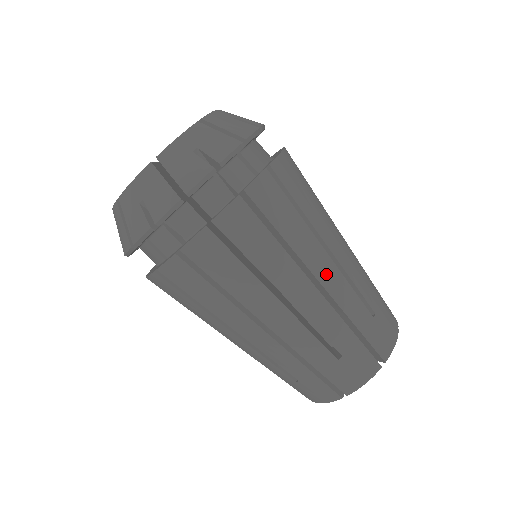
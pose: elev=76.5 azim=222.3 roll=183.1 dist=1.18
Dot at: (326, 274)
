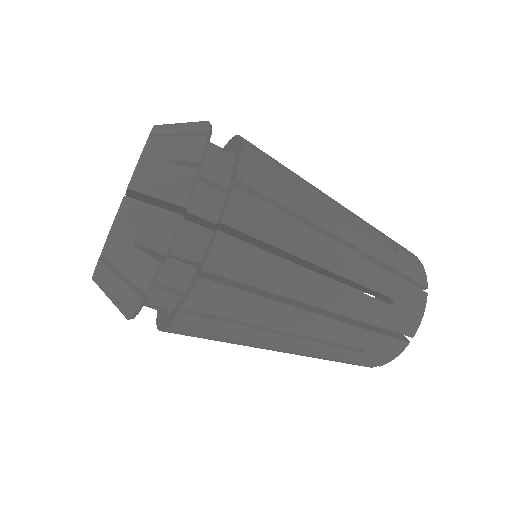
Dot at: (324, 297)
